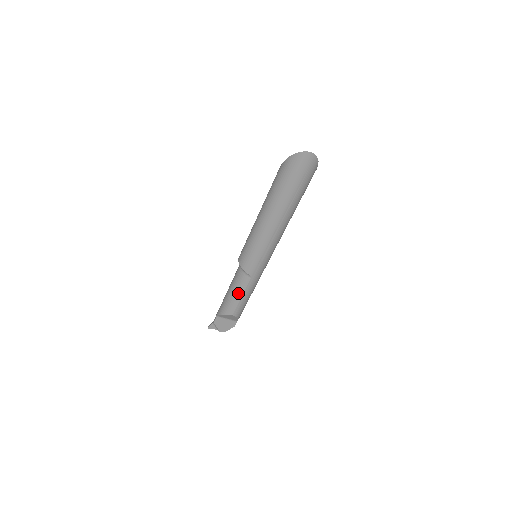
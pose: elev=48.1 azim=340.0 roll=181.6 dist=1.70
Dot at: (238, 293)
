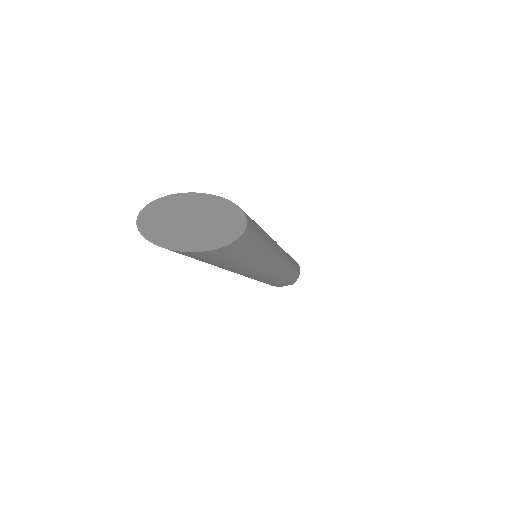
Dot at: occluded
